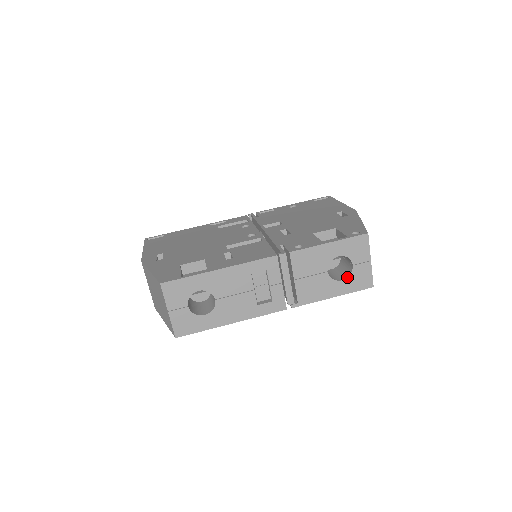
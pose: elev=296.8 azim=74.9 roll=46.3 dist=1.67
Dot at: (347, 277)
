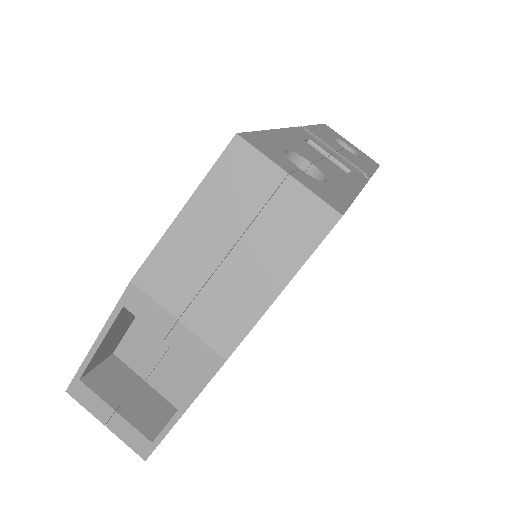
Dot at: (359, 155)
